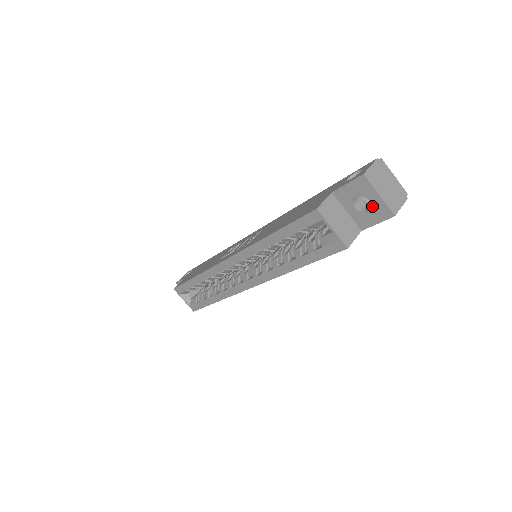
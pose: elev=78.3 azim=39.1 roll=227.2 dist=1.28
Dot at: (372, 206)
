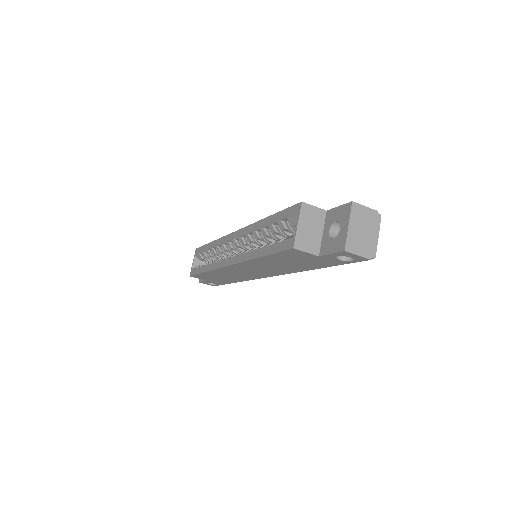
Dot at: (339, 234)
